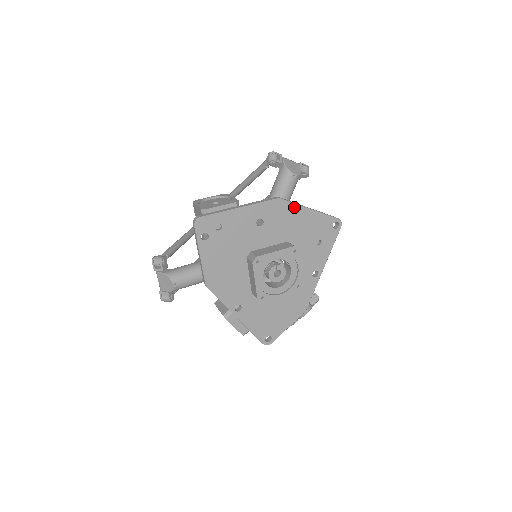
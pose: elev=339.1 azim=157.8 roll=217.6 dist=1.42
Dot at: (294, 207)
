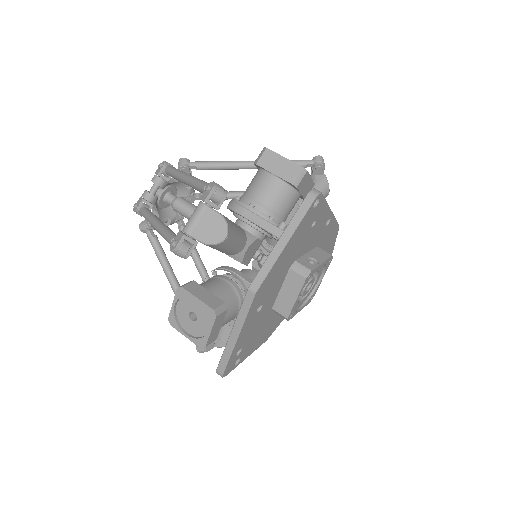
Dot at: (272, 270)
